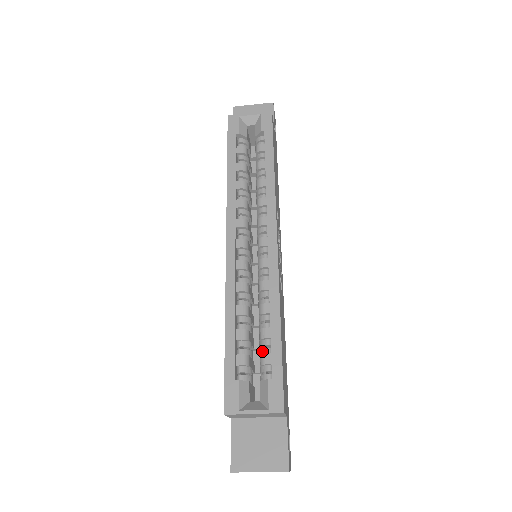
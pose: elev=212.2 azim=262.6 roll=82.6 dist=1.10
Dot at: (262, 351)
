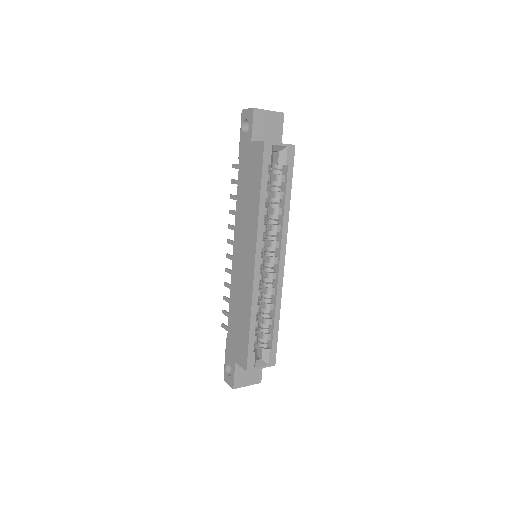
Dot at: (264, 331)
